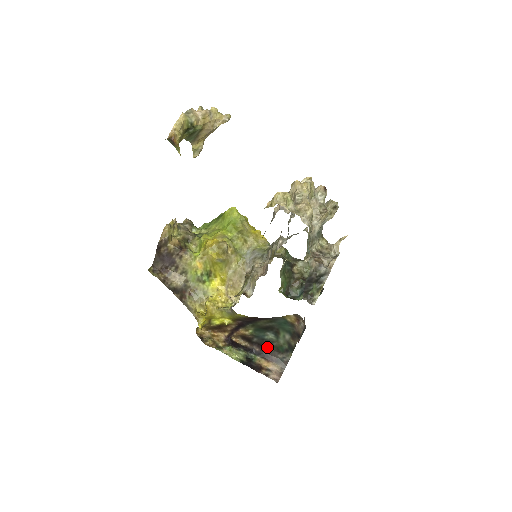
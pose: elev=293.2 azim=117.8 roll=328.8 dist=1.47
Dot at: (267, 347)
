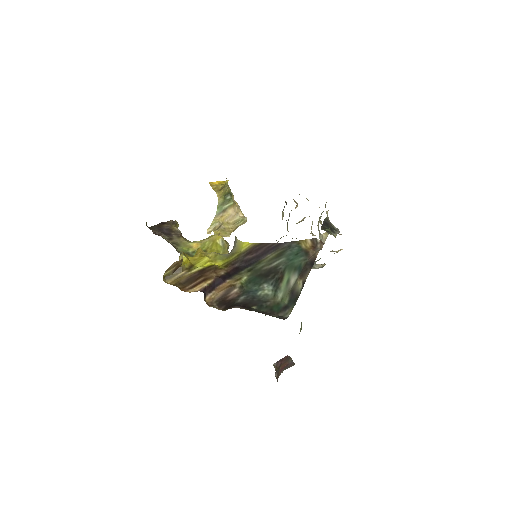
Dot at: (256, 308)
